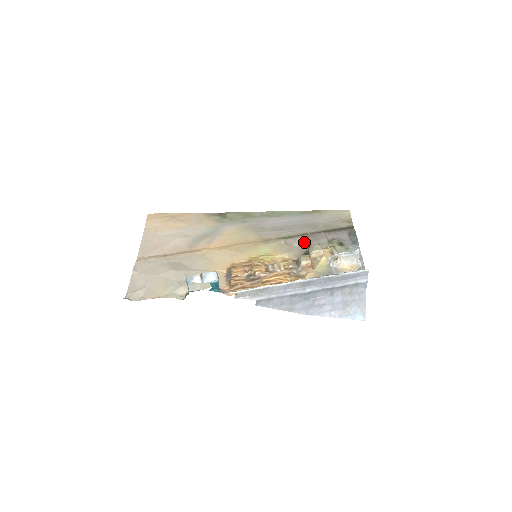
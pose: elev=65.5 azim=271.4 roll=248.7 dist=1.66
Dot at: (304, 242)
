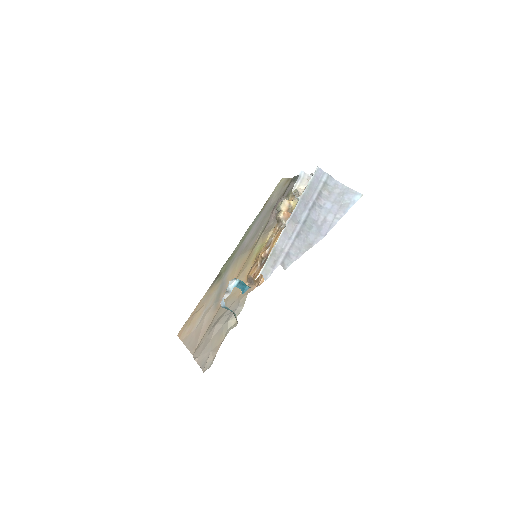
Dot at: (274, 216)
